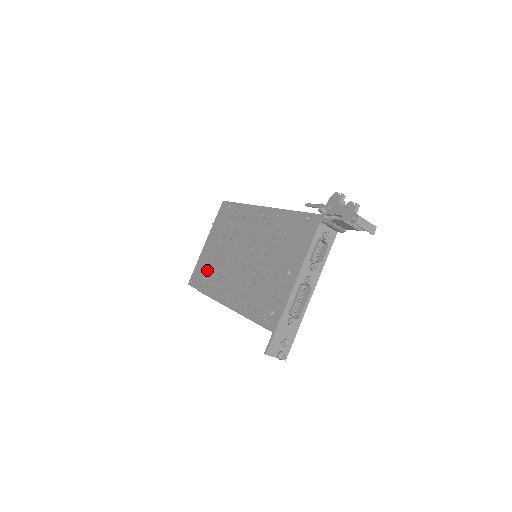
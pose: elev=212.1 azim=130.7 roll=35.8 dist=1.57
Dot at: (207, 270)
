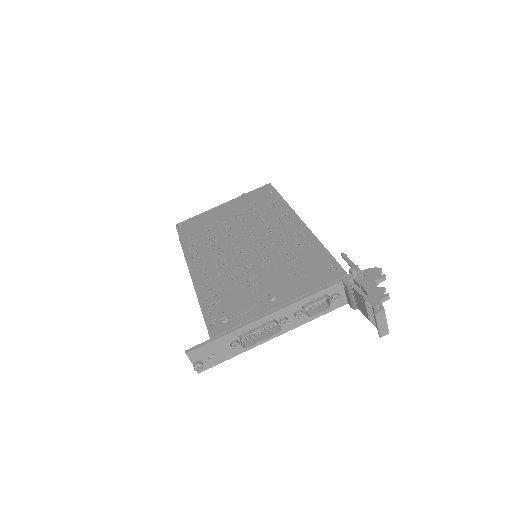
Dot at: (203, 228)
